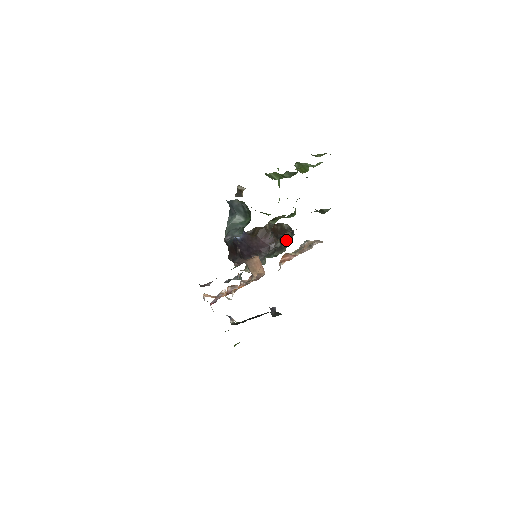
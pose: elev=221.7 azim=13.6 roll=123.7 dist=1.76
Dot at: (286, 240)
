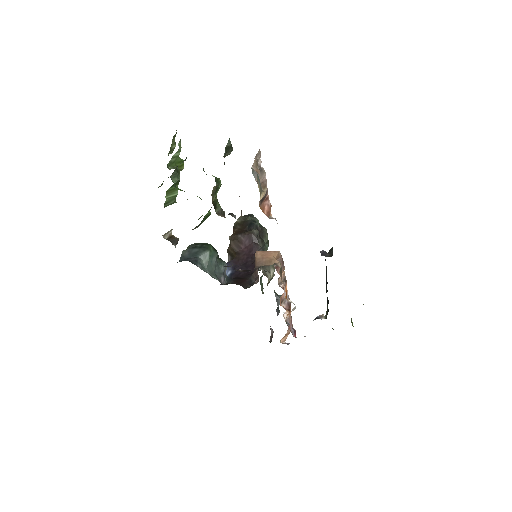
Dot at: (254, 223)
